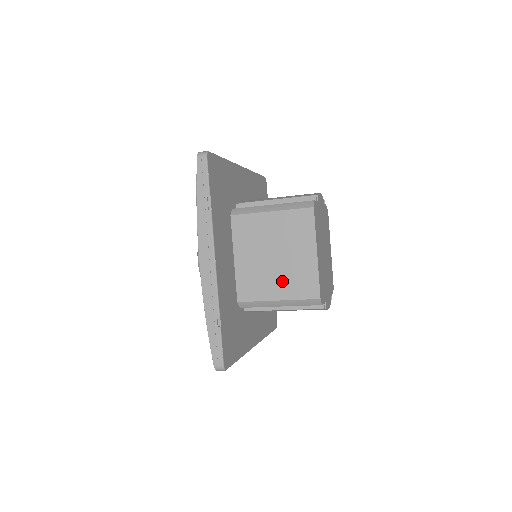
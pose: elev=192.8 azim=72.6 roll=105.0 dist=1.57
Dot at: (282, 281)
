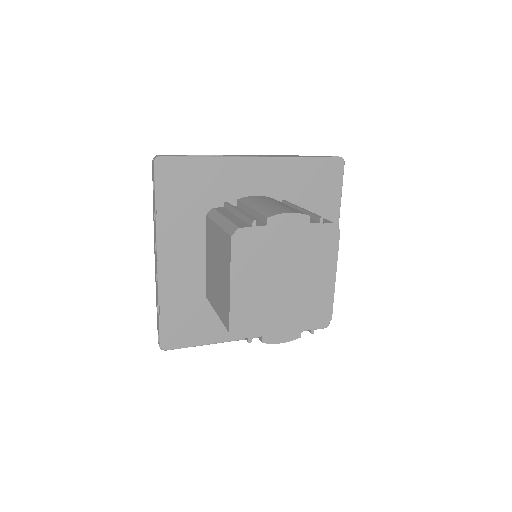
Dot at: (218, 297)
